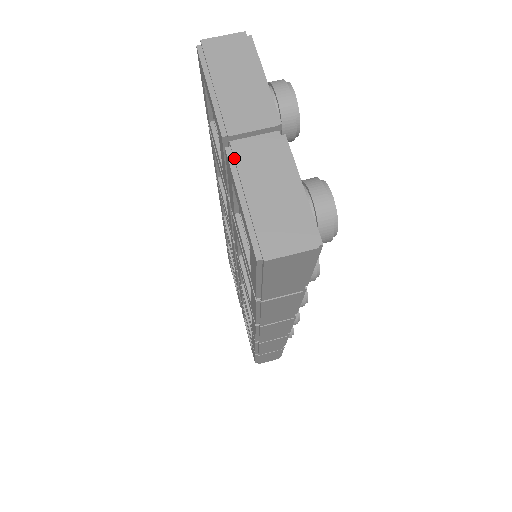
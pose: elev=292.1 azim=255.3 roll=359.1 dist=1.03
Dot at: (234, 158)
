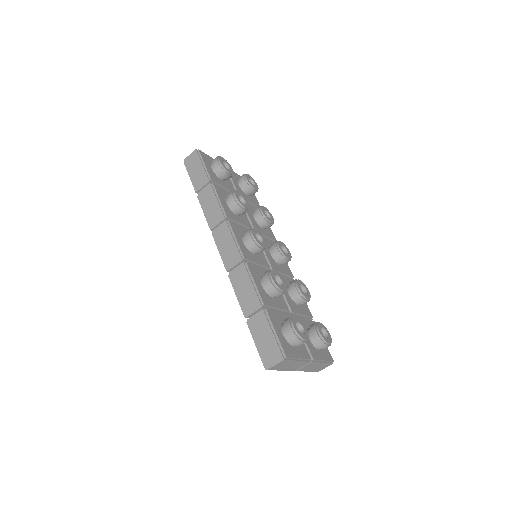
Dot at: occluded
